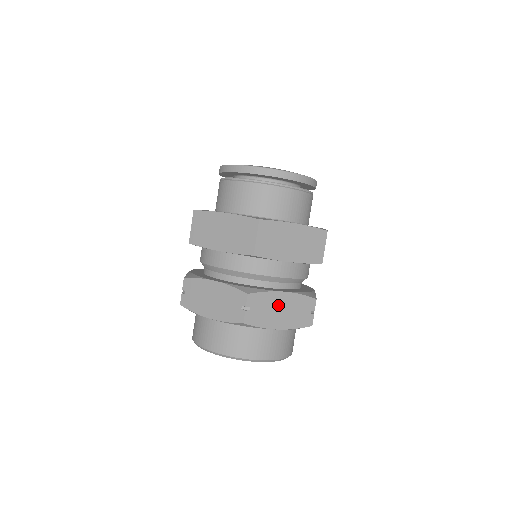
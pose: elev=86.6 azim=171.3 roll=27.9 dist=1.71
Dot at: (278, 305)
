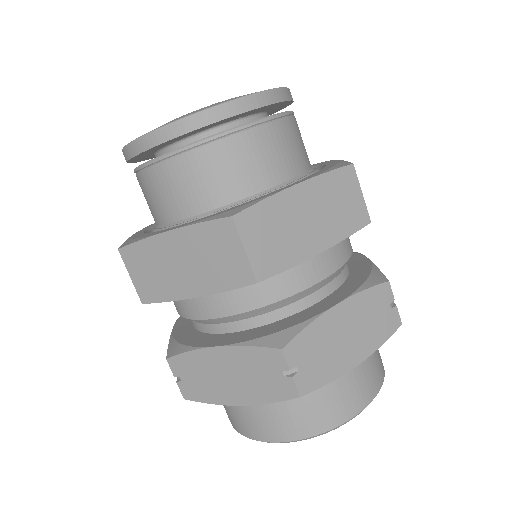
Dot at: (218, 368)
